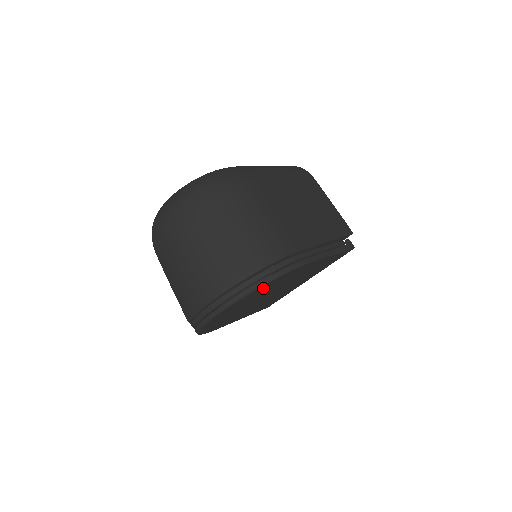
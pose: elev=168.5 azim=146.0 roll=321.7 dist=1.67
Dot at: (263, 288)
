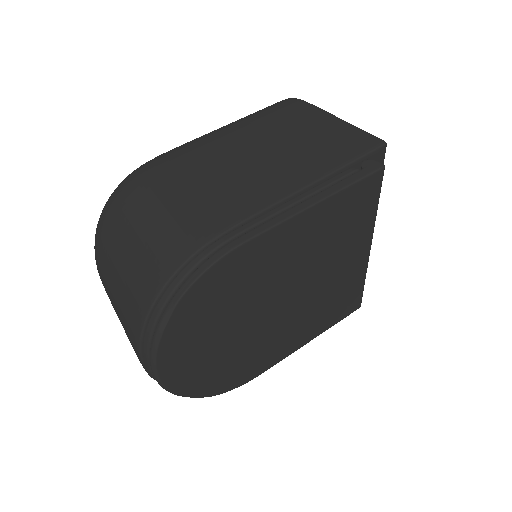
Dot at: (191, 316)
